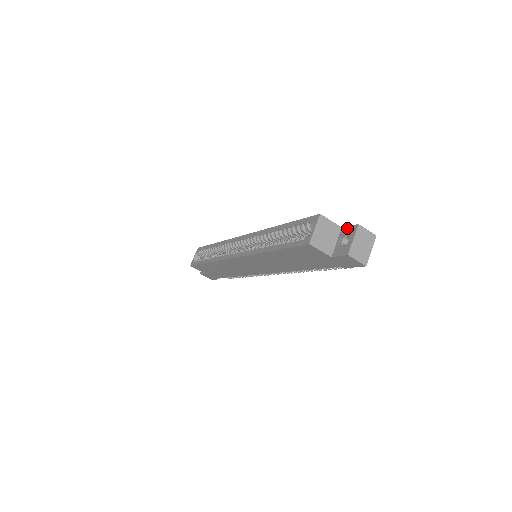
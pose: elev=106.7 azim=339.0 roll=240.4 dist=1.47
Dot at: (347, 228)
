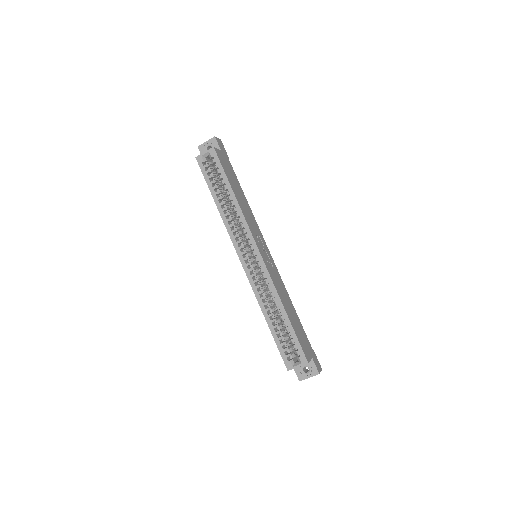
Dot at: (314, 365)
